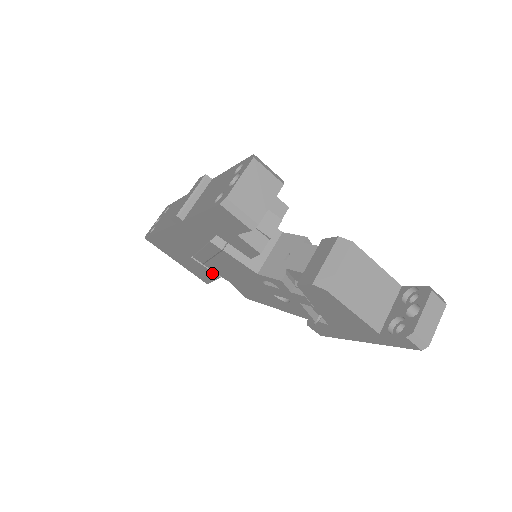
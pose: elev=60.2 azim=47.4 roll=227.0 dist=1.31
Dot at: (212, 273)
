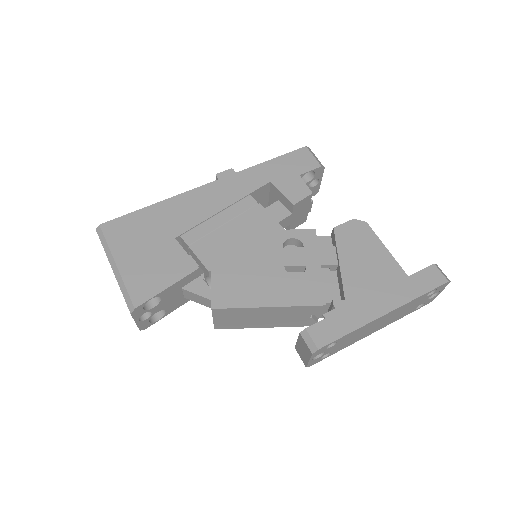
Dot at: (188, 263)
